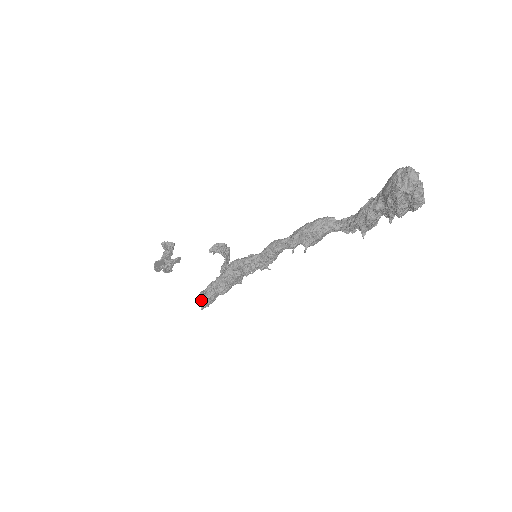
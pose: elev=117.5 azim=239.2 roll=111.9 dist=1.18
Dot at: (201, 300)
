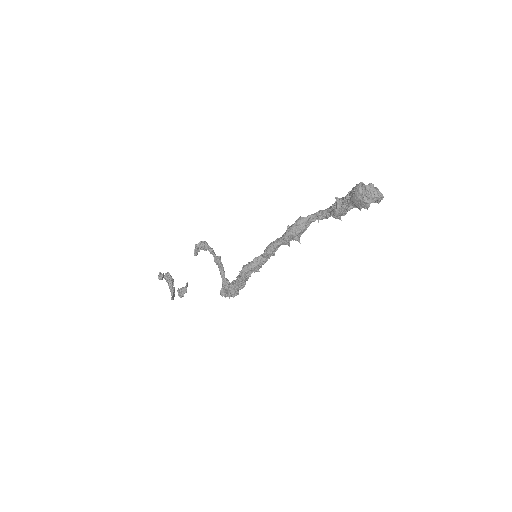
Dot at: (225, 295)
